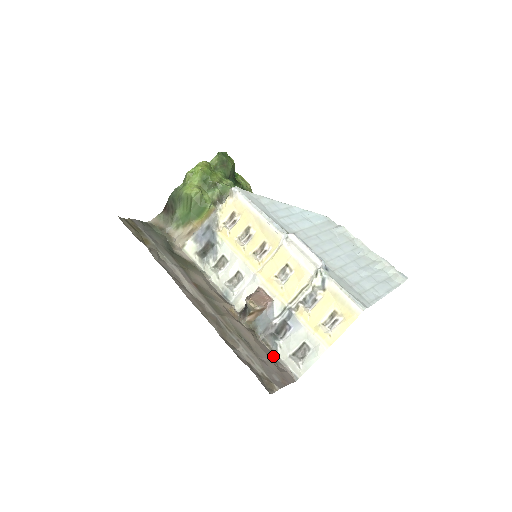
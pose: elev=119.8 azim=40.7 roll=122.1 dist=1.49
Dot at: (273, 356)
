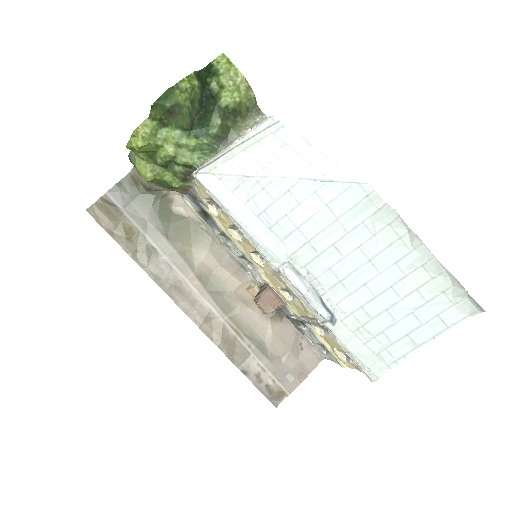
Dot at: (298, 335)
